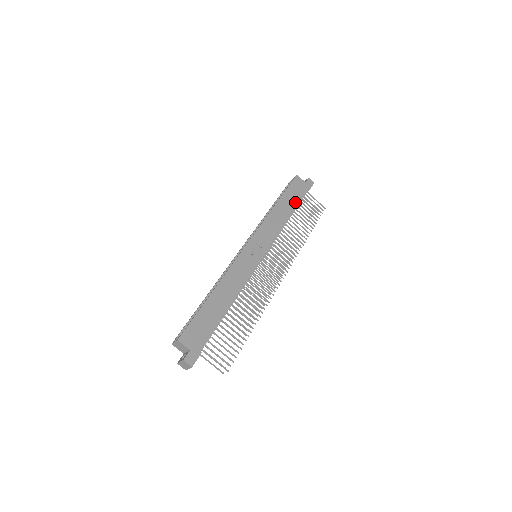
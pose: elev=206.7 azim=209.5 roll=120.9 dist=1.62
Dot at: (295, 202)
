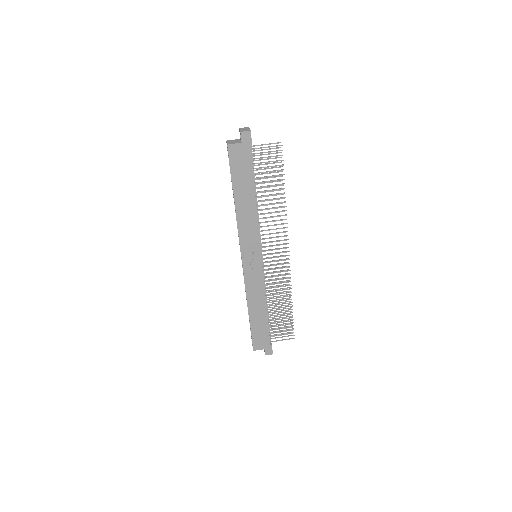
Dot at: (249, 180)
